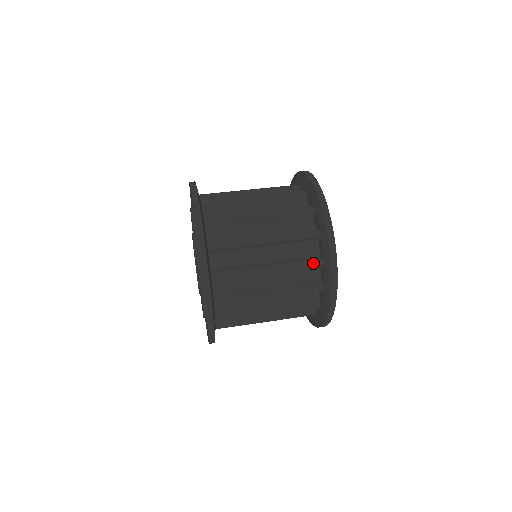
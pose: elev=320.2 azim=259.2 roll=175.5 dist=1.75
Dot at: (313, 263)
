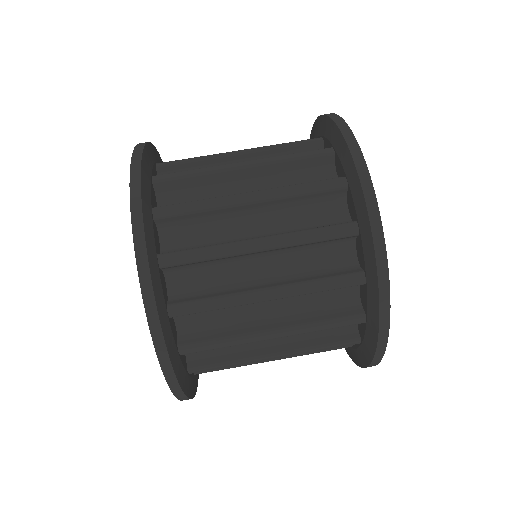
Dot at: (336, 349)
